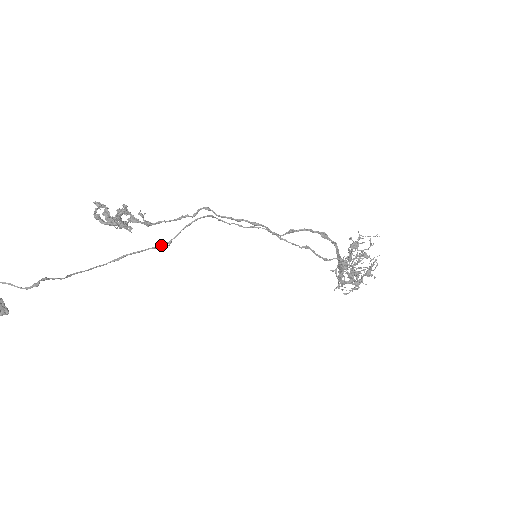
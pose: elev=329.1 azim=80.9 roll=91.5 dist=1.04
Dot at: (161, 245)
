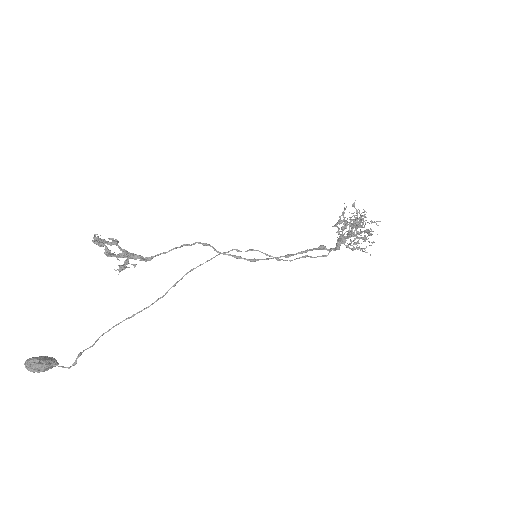
Dot at: (167, 291)
